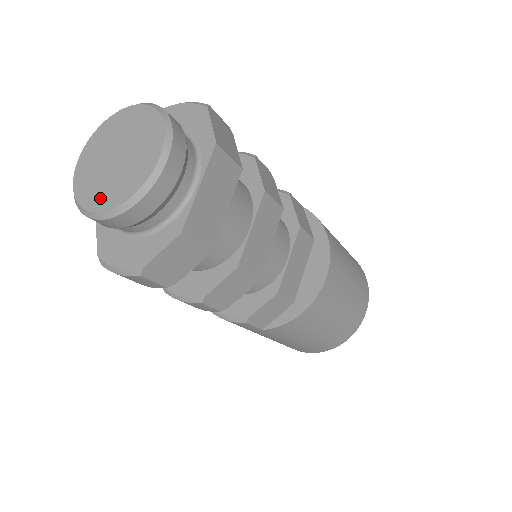
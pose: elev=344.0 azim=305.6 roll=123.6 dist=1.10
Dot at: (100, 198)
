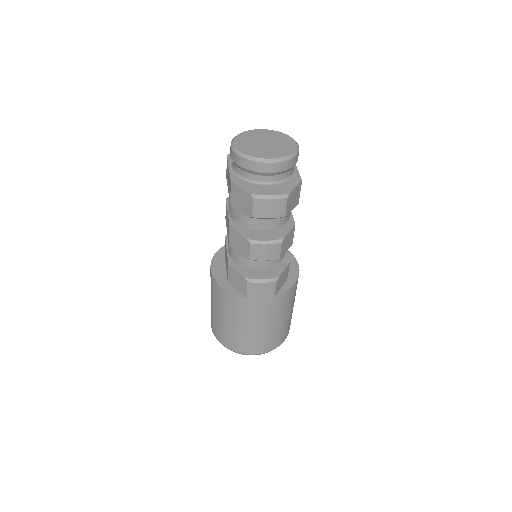
Dot at: (270, 154)
